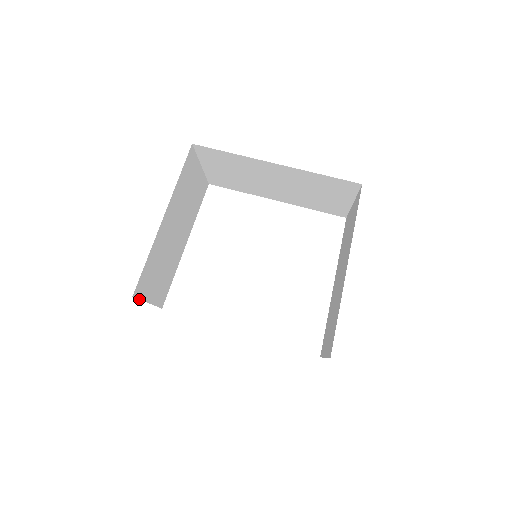
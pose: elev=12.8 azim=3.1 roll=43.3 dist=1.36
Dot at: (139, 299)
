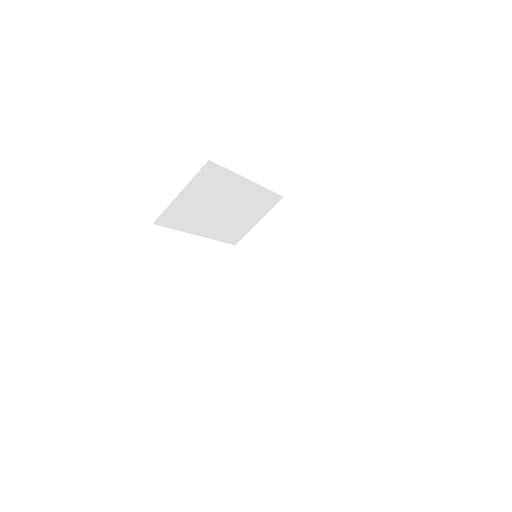
Dot at: occluded
